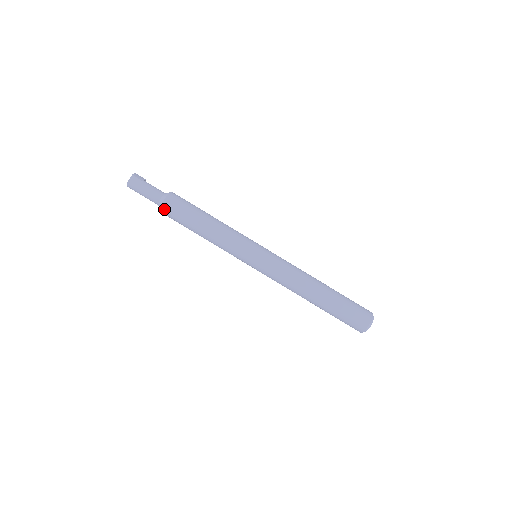
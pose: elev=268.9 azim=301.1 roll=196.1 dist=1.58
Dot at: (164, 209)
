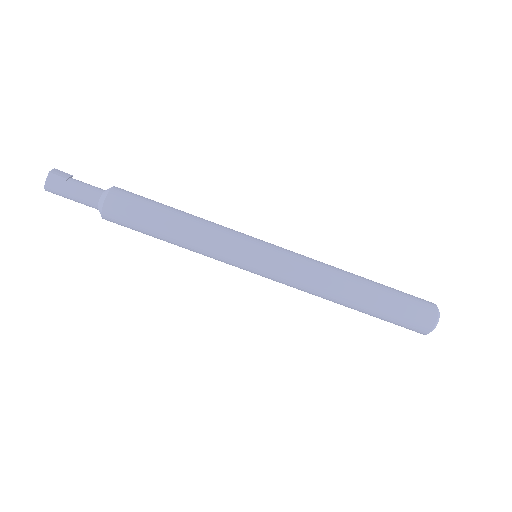
Dot at: (107, 214)
